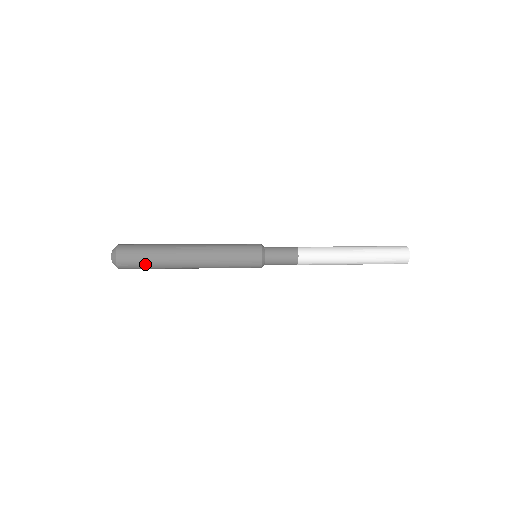
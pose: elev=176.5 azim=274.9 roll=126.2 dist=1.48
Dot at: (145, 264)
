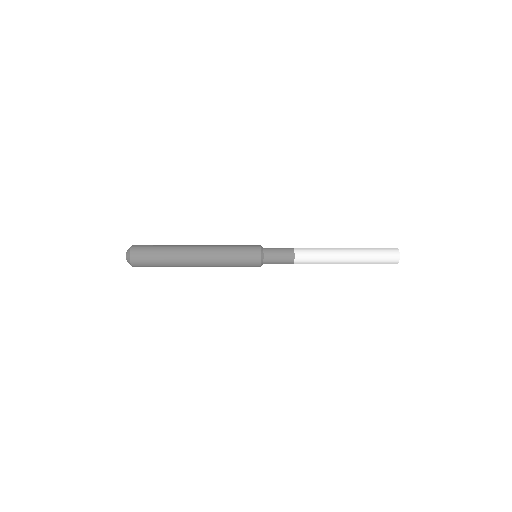
Dot at: (156, 265)
